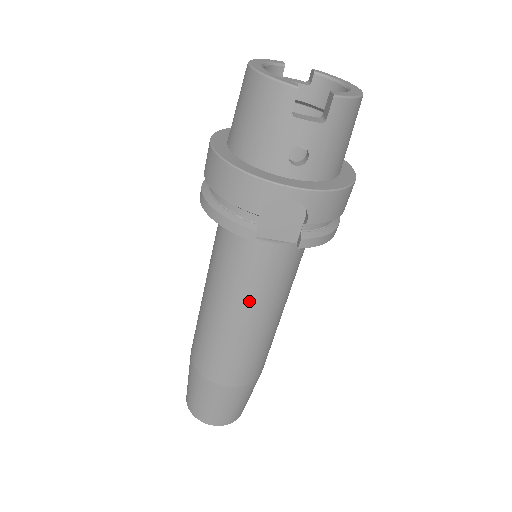
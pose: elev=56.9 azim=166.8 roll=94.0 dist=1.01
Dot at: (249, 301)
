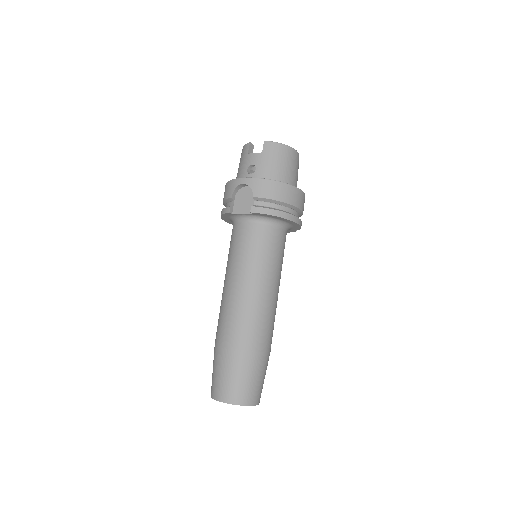
Dot at: (237, 266)
